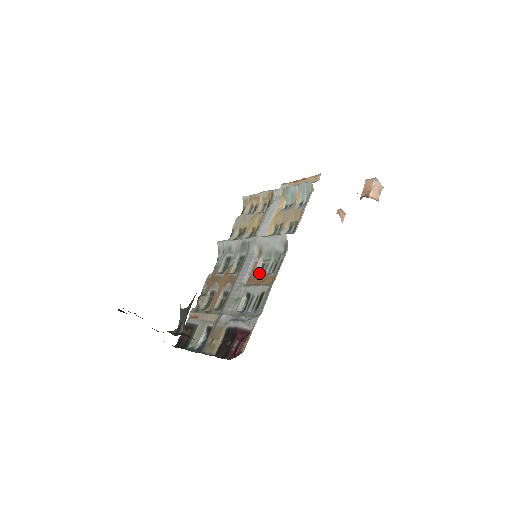
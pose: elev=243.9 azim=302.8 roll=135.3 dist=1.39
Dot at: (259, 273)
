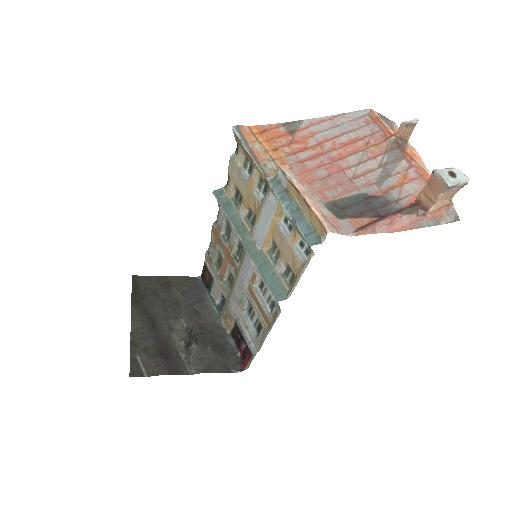
Dot at: (259, 287)
